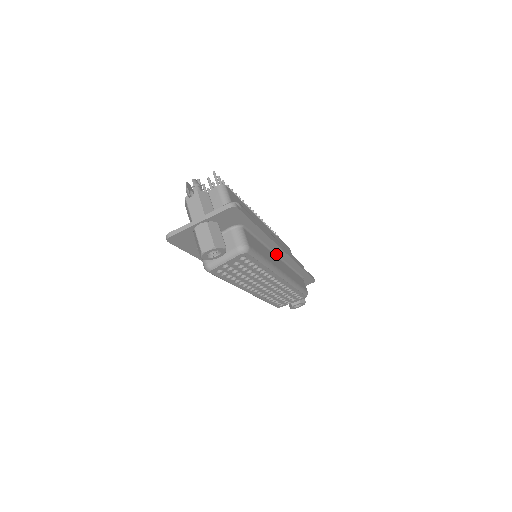
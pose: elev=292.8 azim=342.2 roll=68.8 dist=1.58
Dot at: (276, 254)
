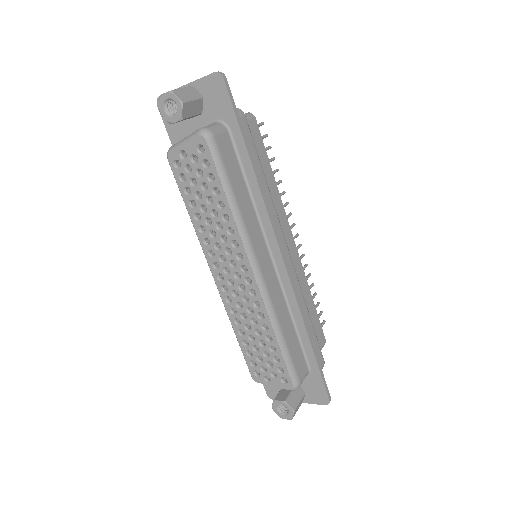
Dot at: (269, 247)
